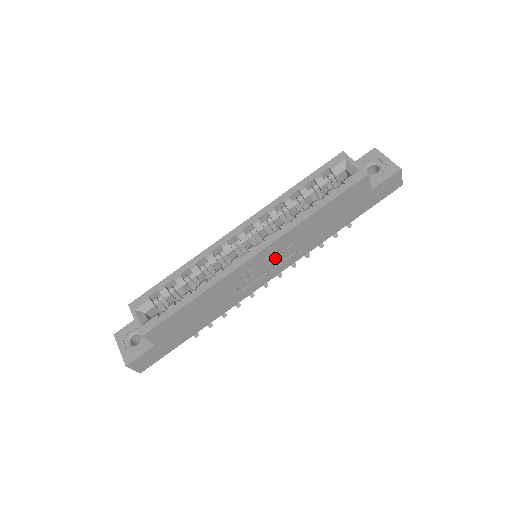
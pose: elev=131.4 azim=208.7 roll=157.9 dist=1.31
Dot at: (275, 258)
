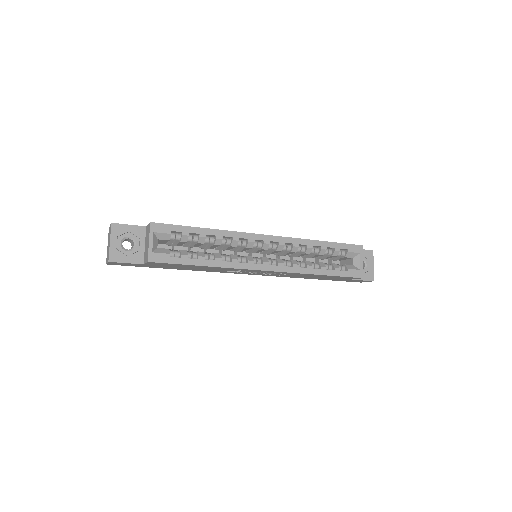
Dot at: occluded
